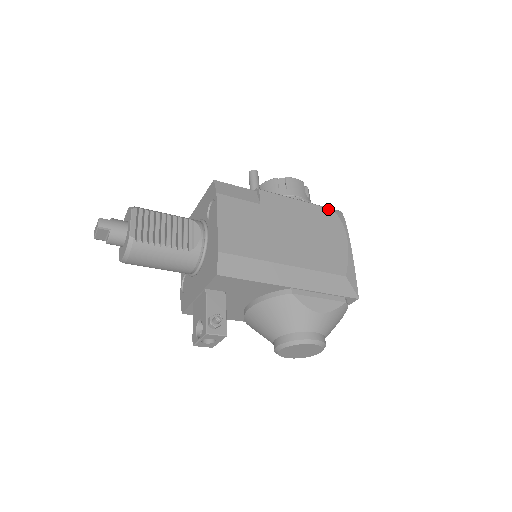
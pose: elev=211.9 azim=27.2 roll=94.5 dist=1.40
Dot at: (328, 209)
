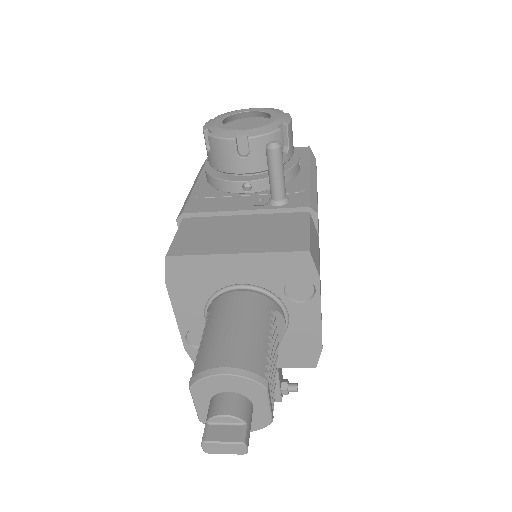
Dot at: occluded
